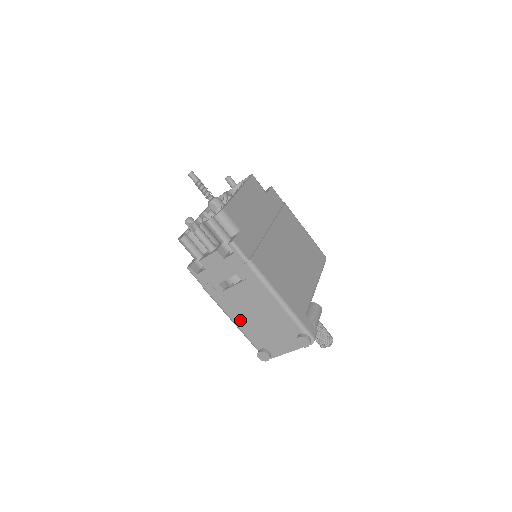
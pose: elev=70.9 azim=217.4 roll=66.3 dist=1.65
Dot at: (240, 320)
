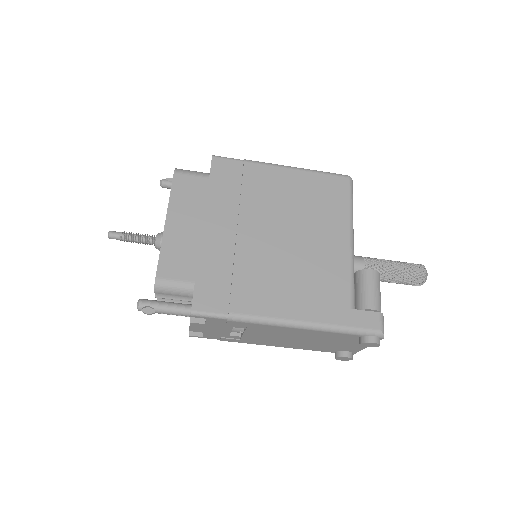
Dot at: (286, 345)
